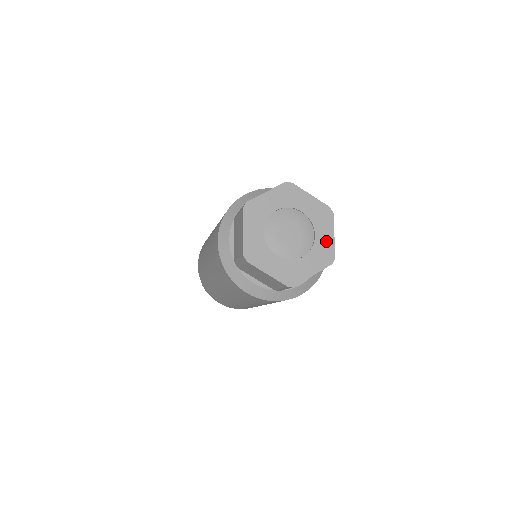
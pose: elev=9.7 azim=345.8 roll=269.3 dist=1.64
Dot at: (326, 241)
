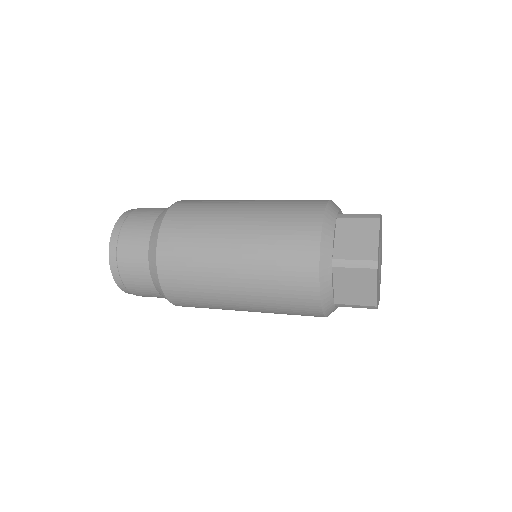
Dot at: (380, 280)
